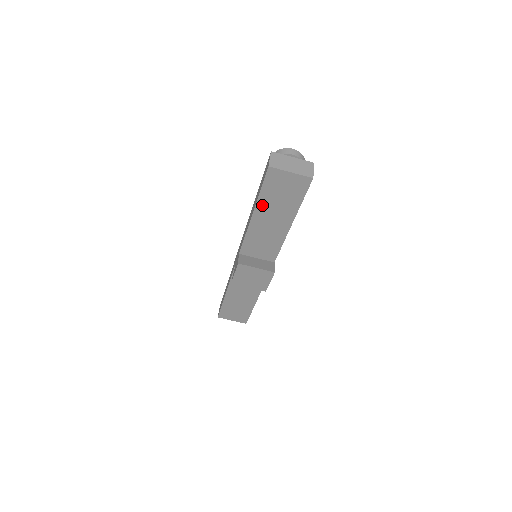
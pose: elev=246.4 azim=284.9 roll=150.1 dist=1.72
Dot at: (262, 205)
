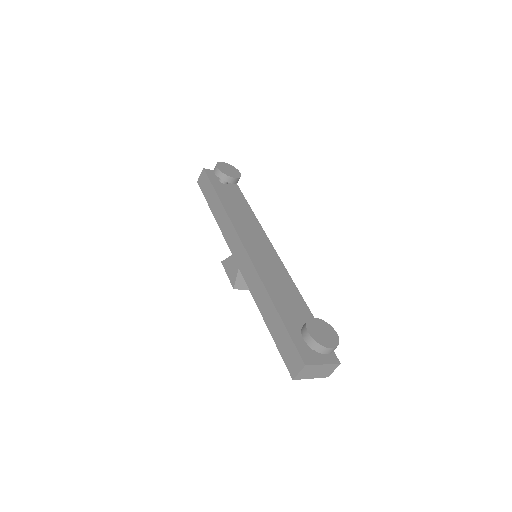
Dot at: occluded
